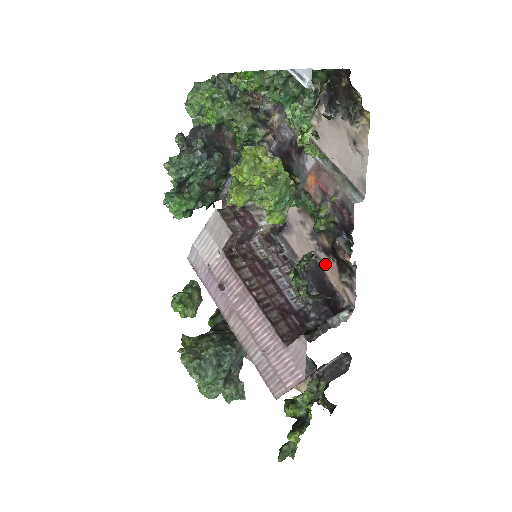
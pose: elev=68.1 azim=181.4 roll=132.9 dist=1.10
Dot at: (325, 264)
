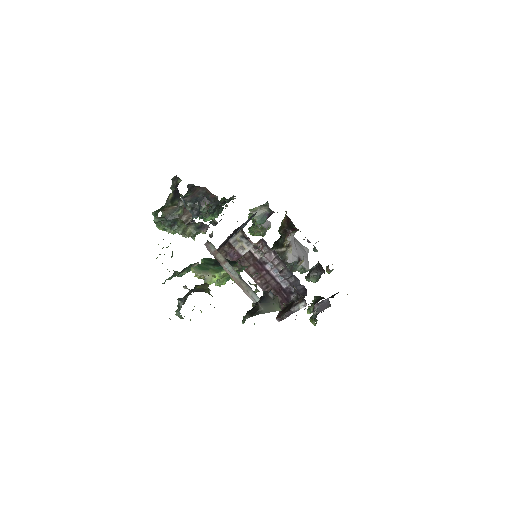
Dot at: occluded
